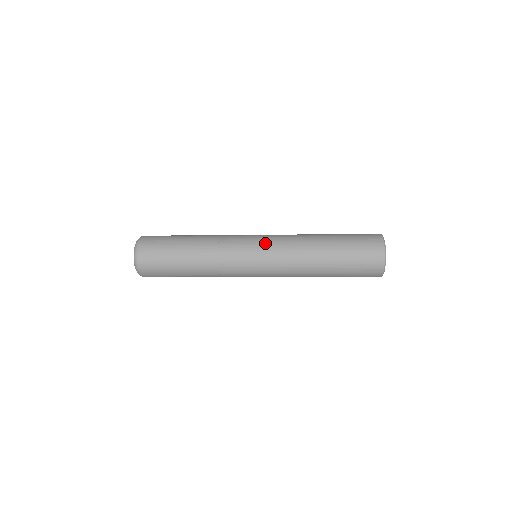
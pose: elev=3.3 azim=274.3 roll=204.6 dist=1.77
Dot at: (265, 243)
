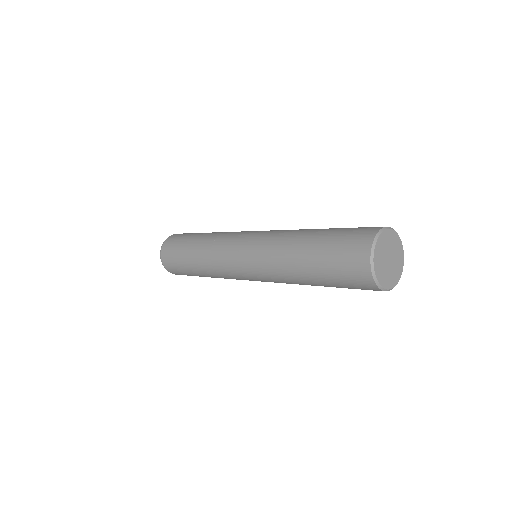
Dot at: (247, 247)
